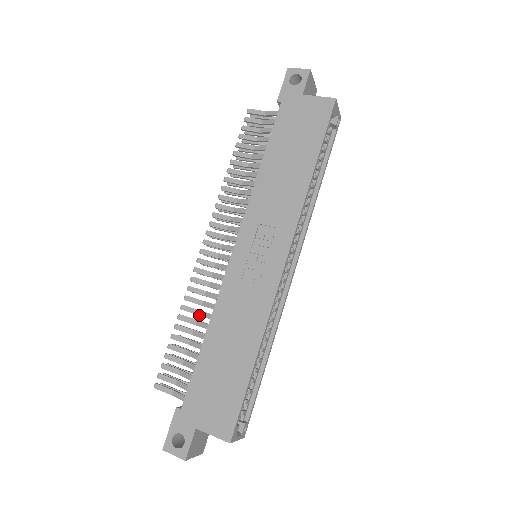
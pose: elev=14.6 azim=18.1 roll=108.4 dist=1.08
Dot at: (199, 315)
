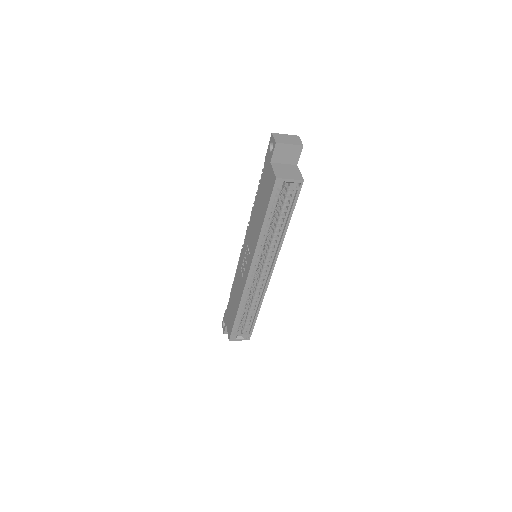
Dot at: occluded
